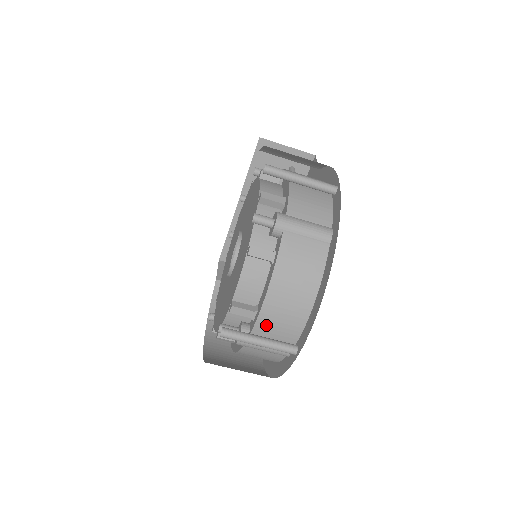
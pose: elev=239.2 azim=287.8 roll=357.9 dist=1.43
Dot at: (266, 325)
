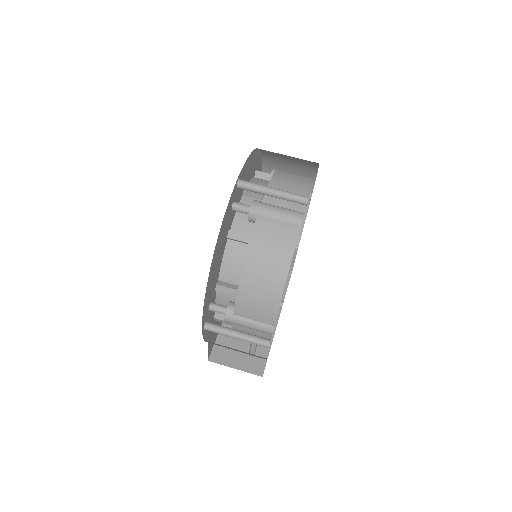
Dot at: occluded
